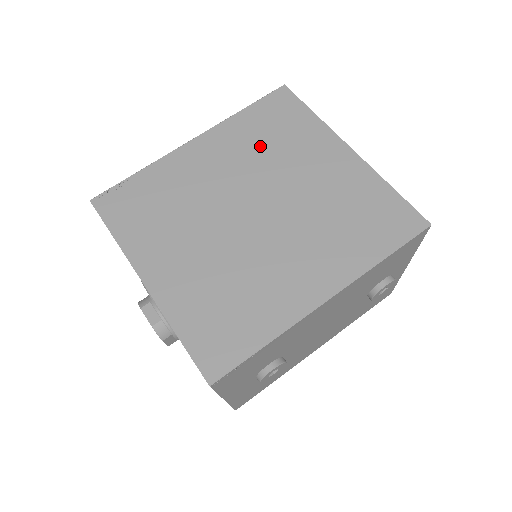
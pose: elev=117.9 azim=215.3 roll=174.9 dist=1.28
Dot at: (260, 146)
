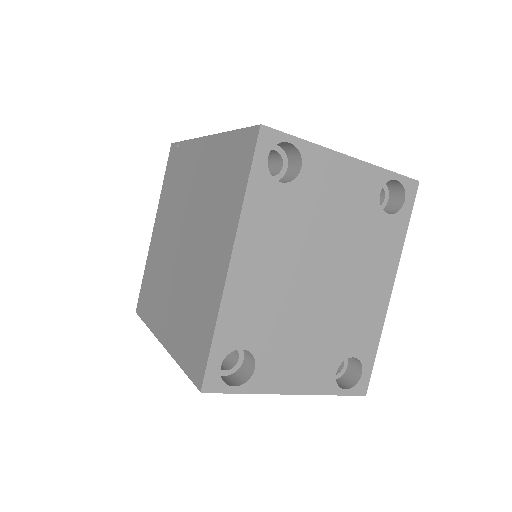
Dot at: (213, 187)
